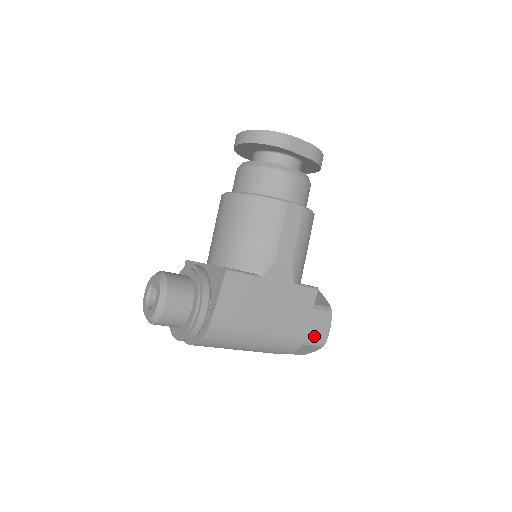
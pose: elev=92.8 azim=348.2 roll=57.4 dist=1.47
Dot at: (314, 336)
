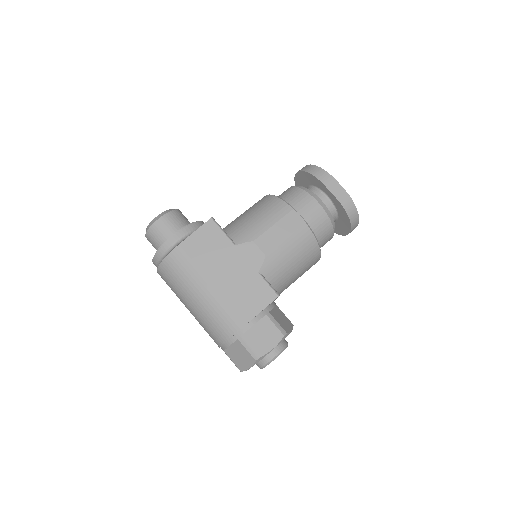
Dot at: (252, 340)
